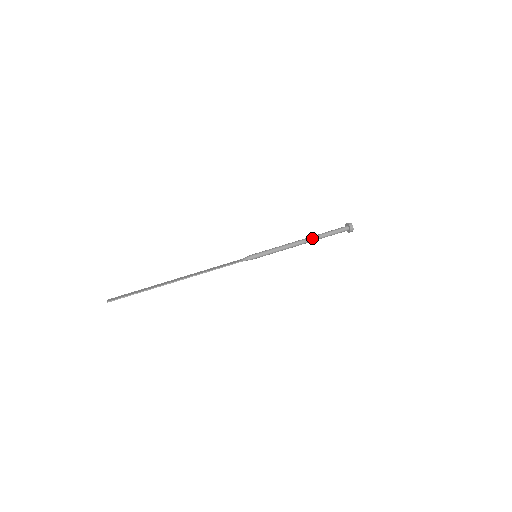
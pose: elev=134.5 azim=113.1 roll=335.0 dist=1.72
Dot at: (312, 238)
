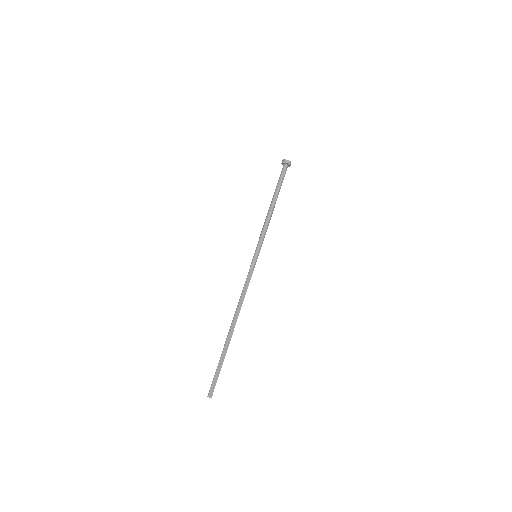
Dot at: occluded
